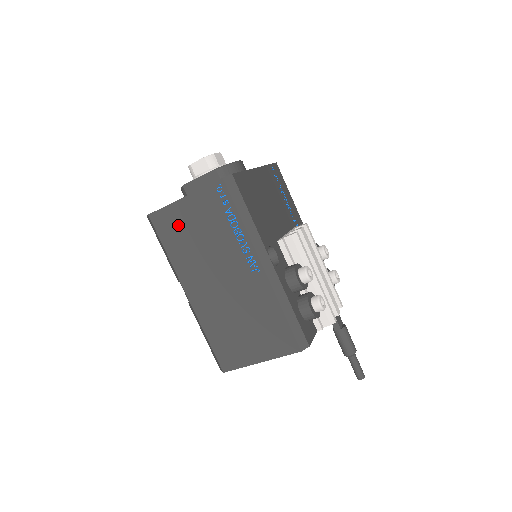
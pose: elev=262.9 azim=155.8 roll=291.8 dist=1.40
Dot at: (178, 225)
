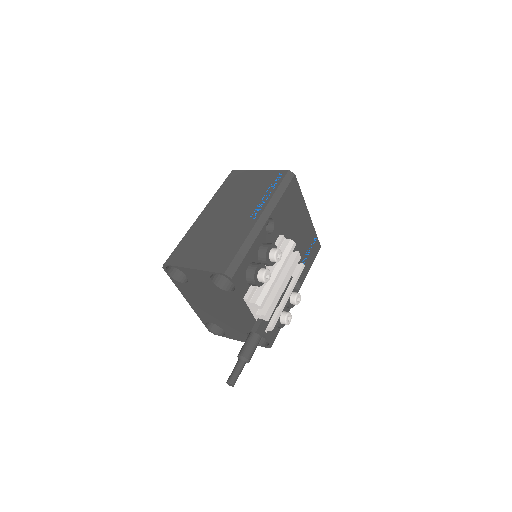
Dot at: (241, 180)
